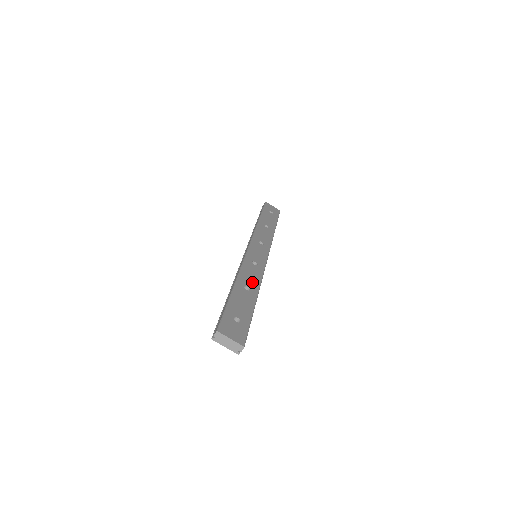
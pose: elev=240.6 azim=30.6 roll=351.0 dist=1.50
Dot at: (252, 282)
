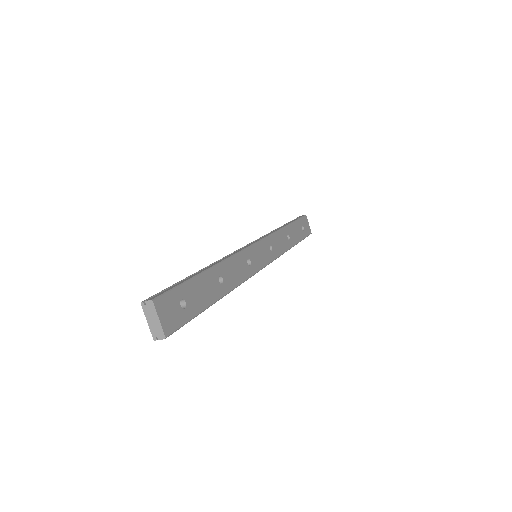
Dot at: (231, 278)
